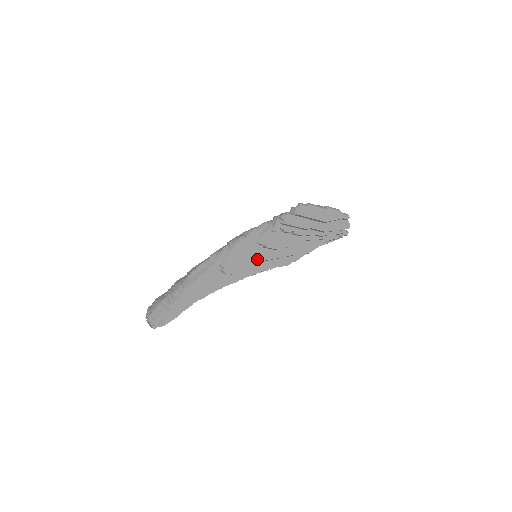
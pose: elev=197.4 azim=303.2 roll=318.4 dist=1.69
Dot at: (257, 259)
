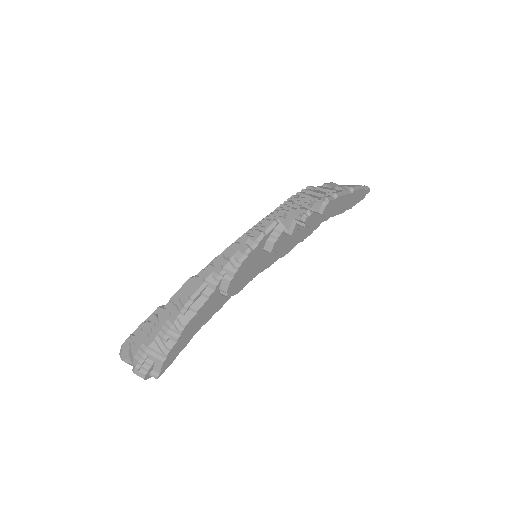
Dot at: (262, 265)
